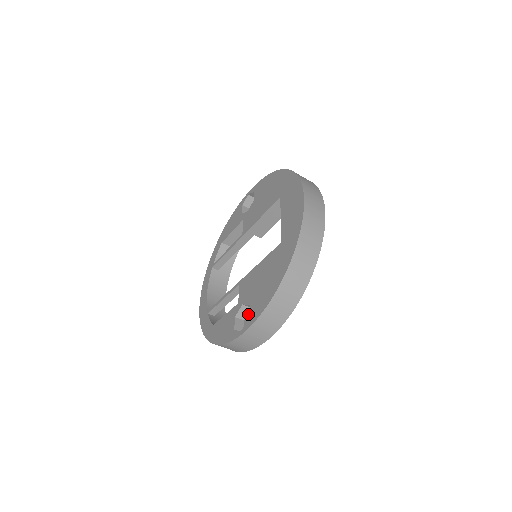
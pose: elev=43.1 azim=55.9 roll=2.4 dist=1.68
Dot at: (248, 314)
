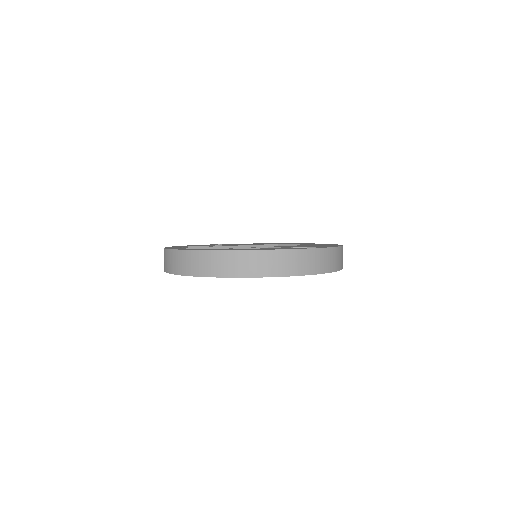
Dot at: occluded
